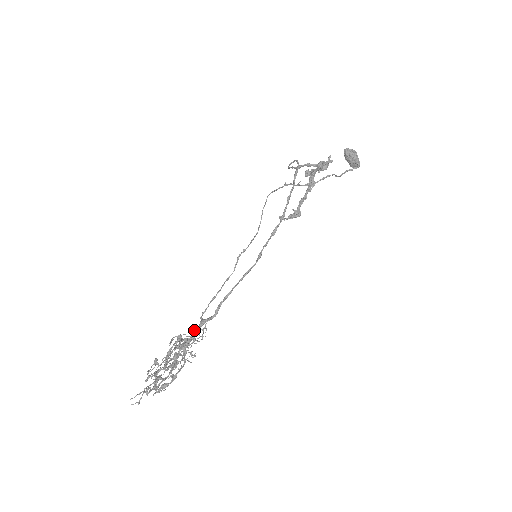
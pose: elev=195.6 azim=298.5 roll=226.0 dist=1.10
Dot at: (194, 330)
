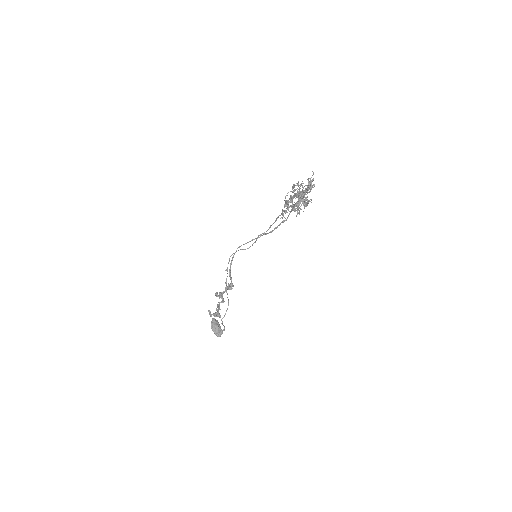
Dot at: occluded
